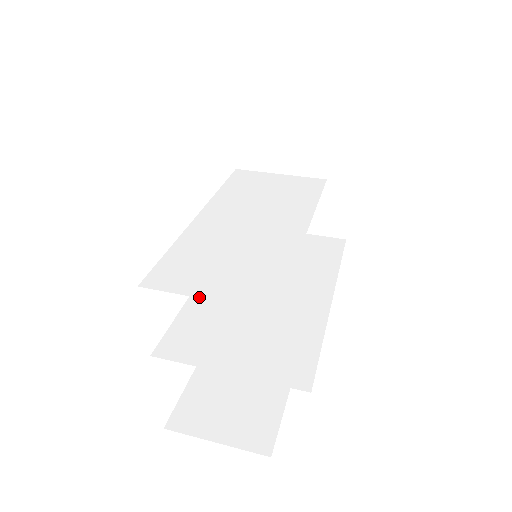
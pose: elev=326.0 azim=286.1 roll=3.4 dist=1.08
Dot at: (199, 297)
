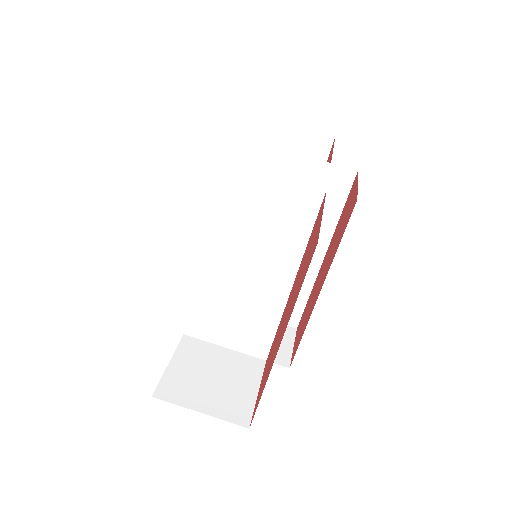
Dot at: (221, 346)
